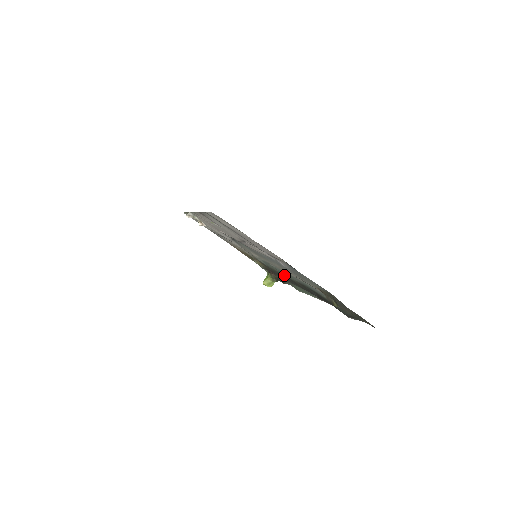
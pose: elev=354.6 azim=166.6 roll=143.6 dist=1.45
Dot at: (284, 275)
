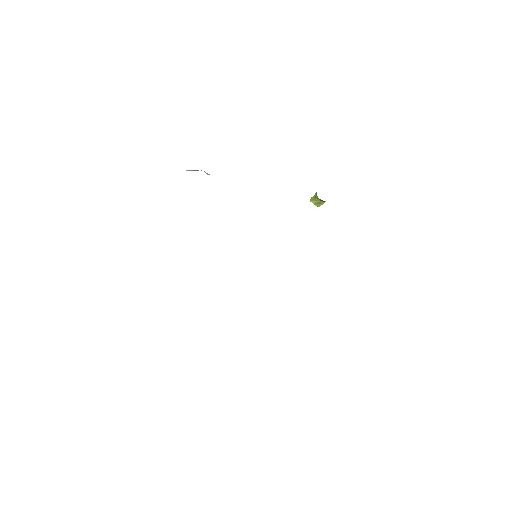
Dot at: occluded
